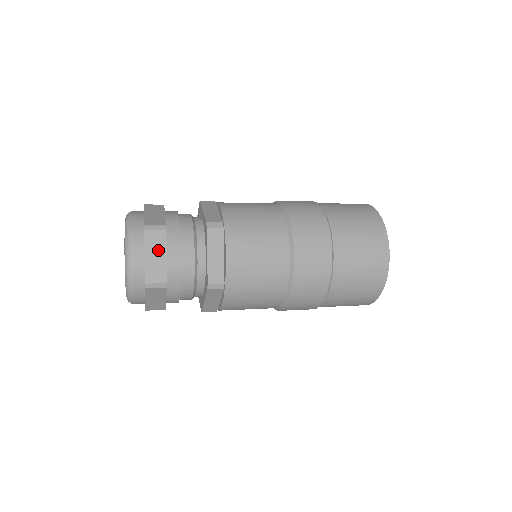
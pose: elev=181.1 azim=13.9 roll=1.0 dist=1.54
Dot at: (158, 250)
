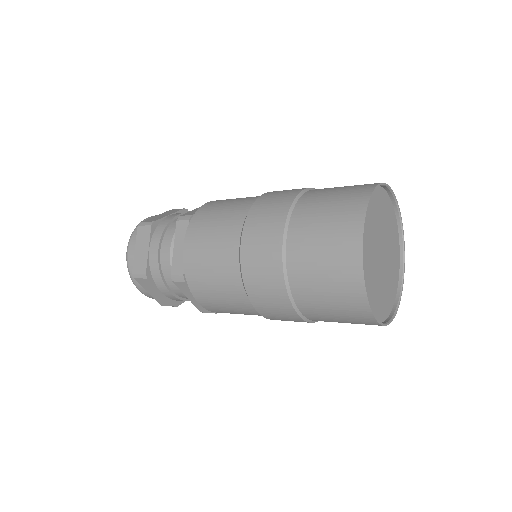
Dot at: (152, 289)
